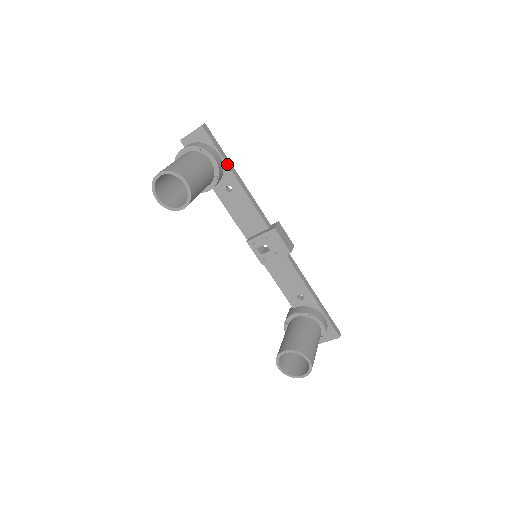
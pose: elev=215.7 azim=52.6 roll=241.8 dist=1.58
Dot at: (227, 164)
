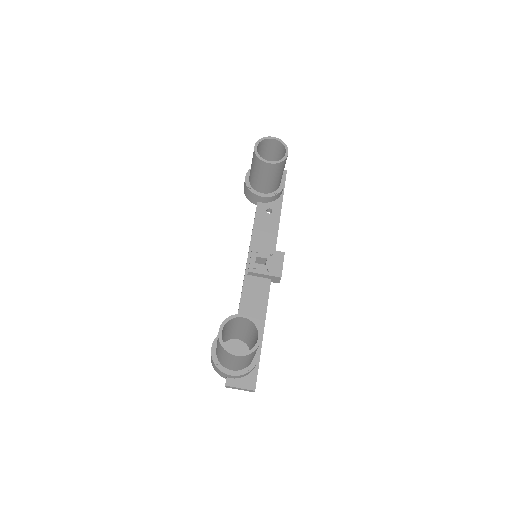
Dot at: occluded
